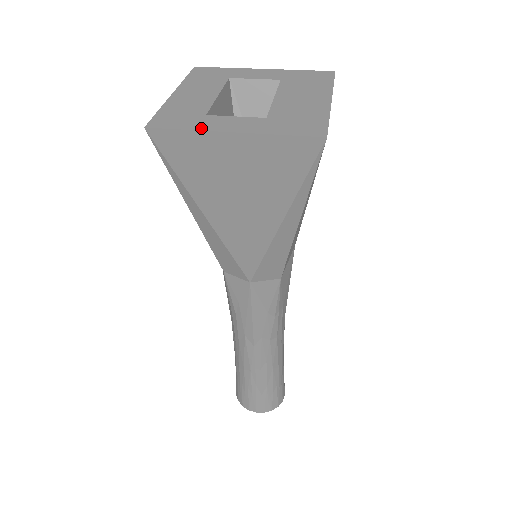
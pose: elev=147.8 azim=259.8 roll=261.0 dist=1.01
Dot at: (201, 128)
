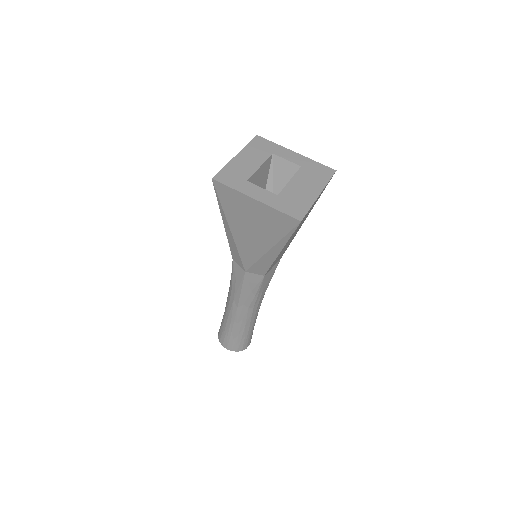
Dot at: (241, 190)
